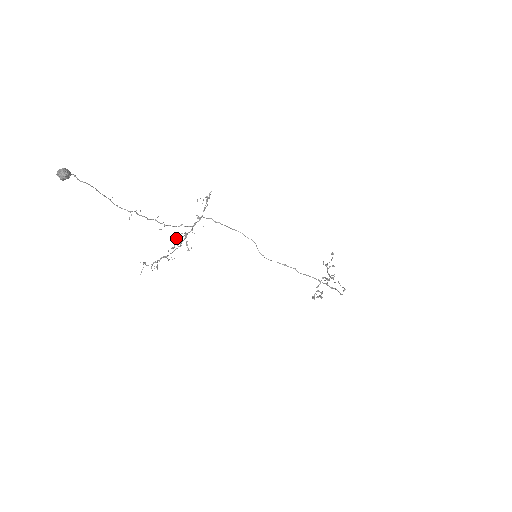
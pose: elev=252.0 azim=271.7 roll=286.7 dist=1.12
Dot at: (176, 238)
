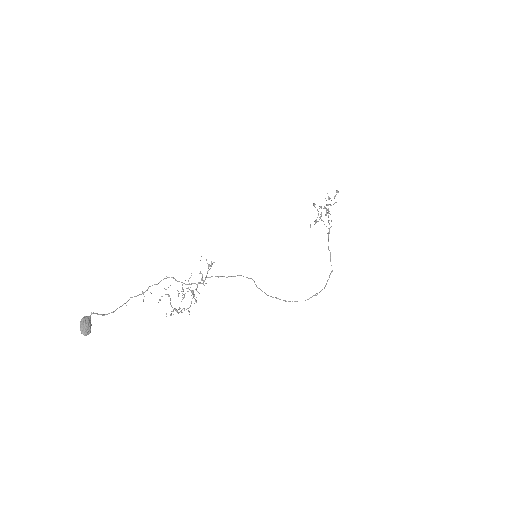
Dot at: (184, 297)
